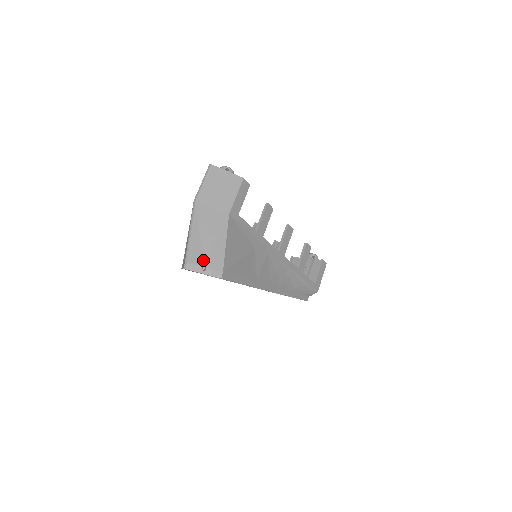
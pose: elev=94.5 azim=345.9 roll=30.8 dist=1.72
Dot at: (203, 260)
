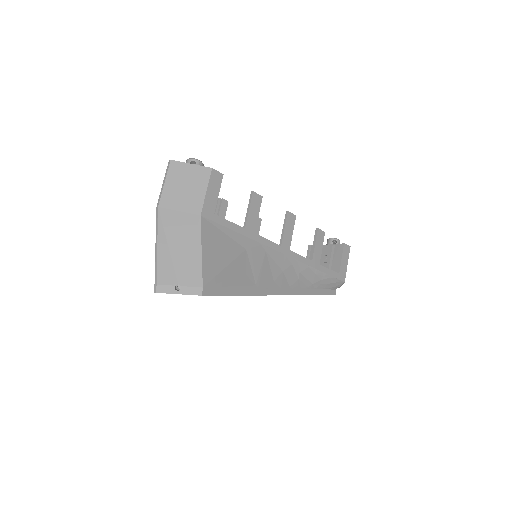
Dot at: (176, 277)
